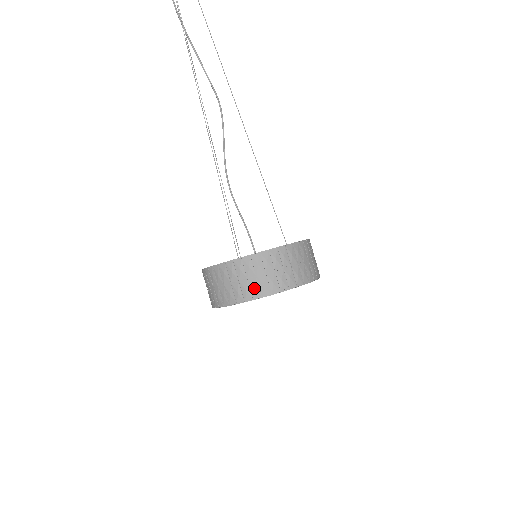
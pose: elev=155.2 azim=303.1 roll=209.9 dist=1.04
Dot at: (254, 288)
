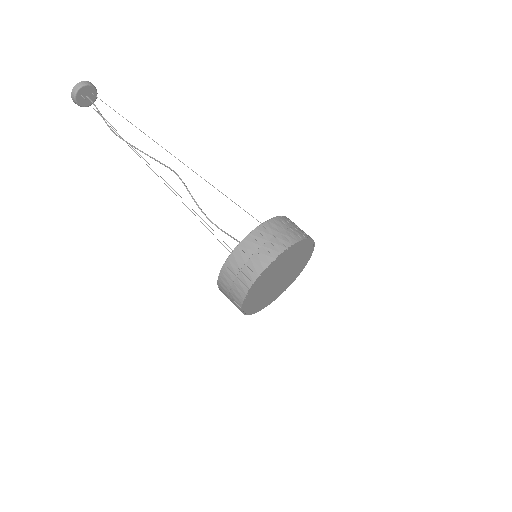
Dot at: (253, 267)
